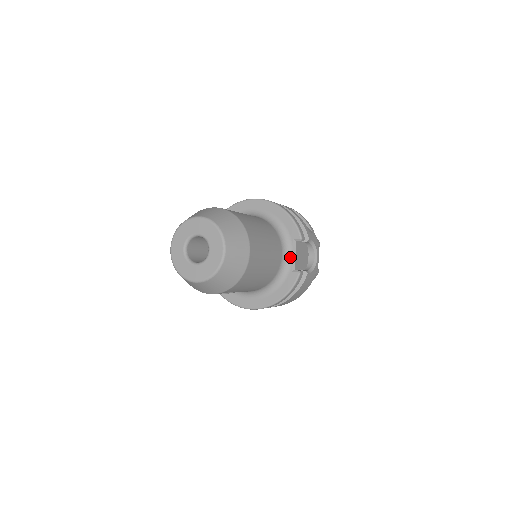
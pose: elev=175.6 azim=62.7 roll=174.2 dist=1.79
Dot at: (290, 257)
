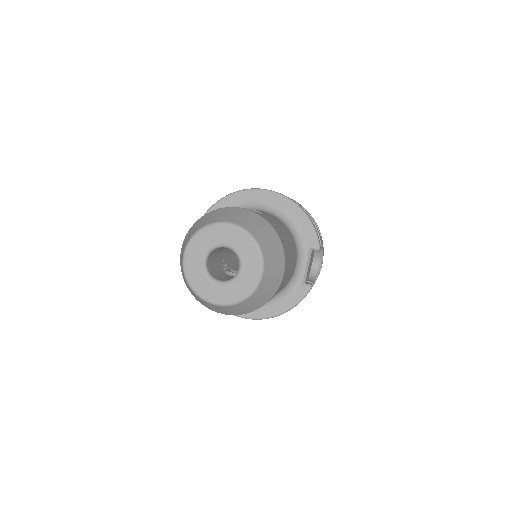
Dot at: (303, 268)
